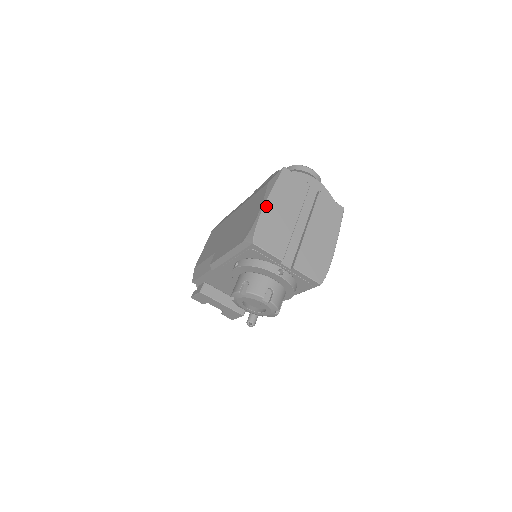
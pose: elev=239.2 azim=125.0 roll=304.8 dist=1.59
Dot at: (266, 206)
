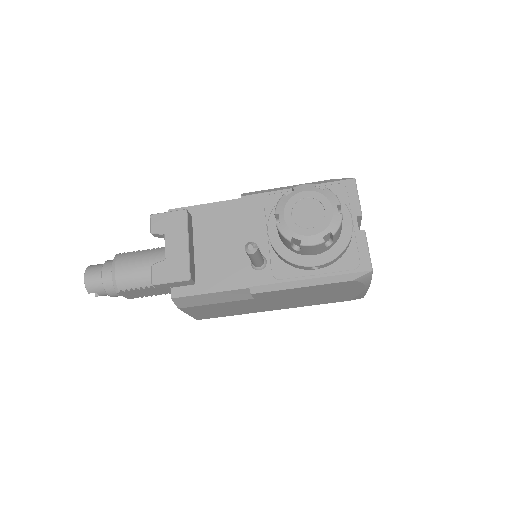
Dot at: occluded
